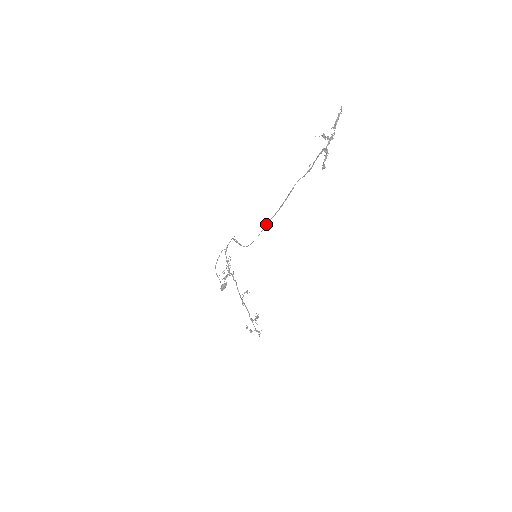
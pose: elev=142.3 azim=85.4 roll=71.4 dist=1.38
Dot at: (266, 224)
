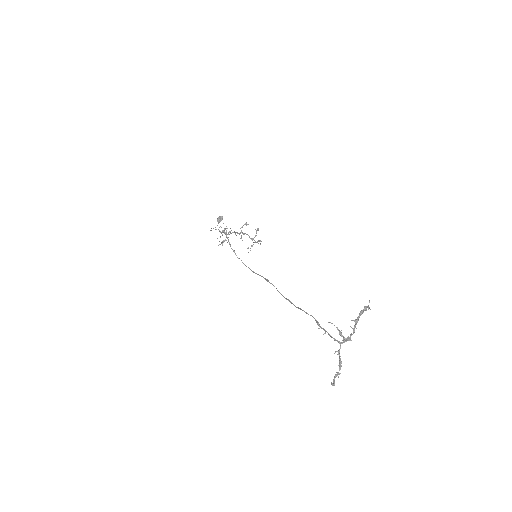
Dot at: (267, 281)
